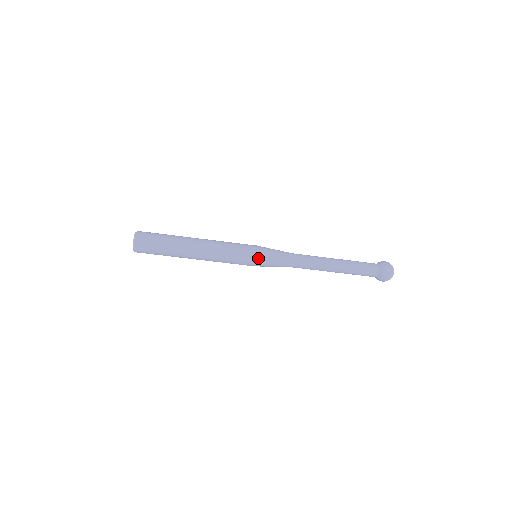
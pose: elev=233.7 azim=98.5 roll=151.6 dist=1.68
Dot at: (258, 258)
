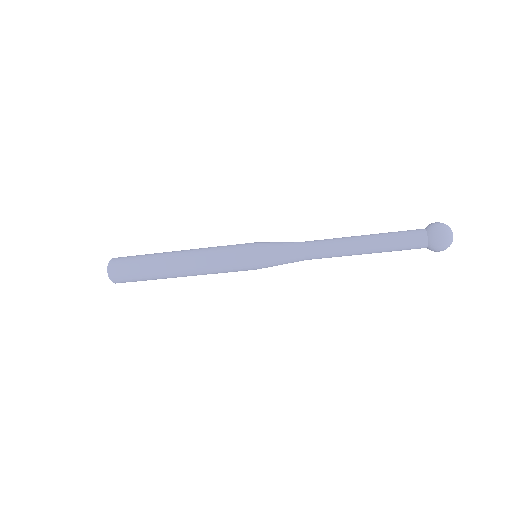
Dot at: (257, 265)
